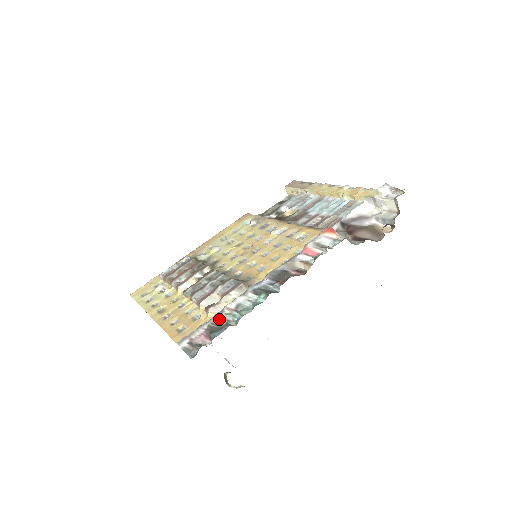
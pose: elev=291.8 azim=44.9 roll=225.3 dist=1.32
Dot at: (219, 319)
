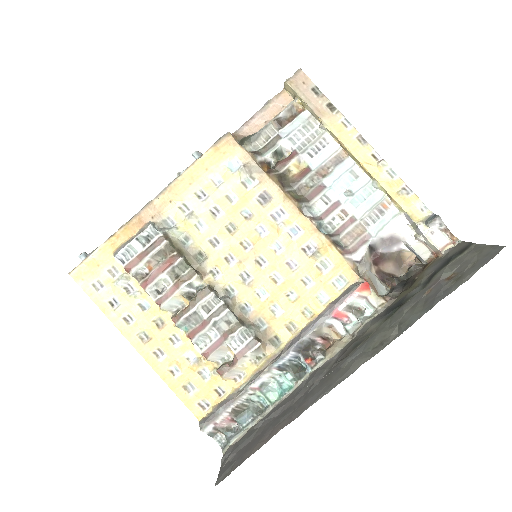
Dot at: (243, 401)
